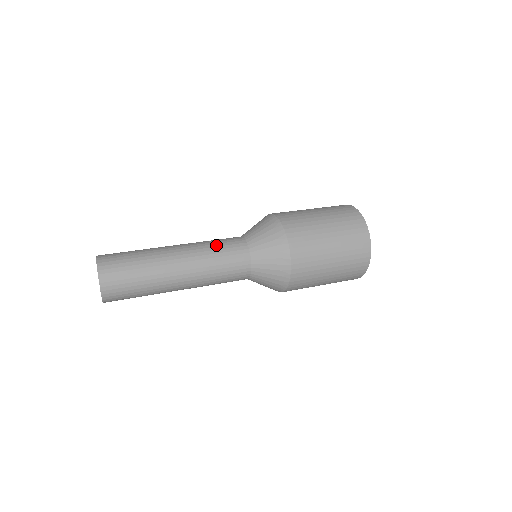
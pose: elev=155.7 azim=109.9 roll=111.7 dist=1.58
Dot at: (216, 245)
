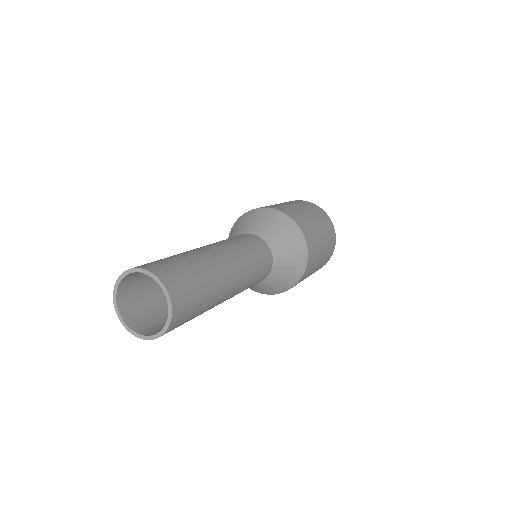
Dot at: (236, 239)
